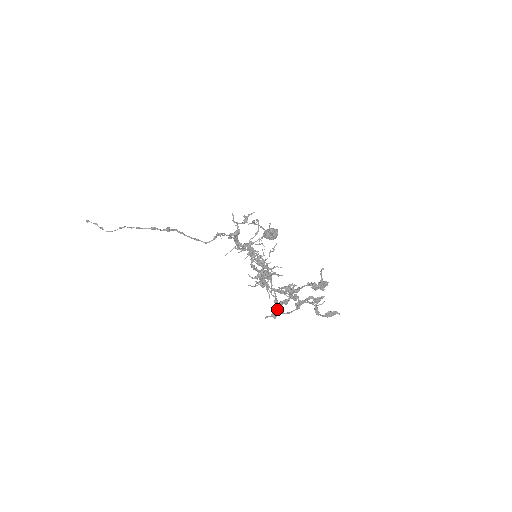
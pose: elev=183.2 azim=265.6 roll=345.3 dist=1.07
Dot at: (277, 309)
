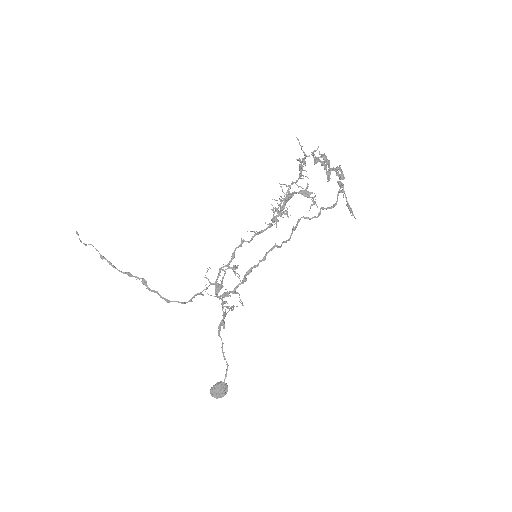
Dot at: (317, 161)
